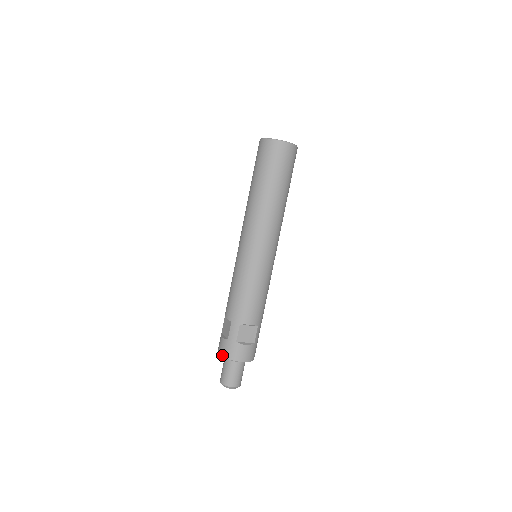
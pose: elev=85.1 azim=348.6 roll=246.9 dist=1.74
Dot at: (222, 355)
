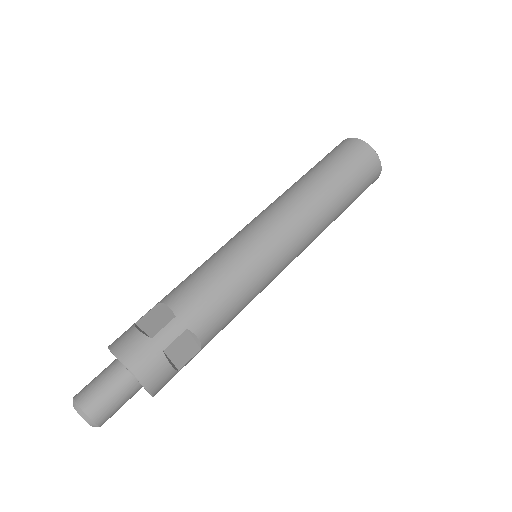
Dot at: occluded
